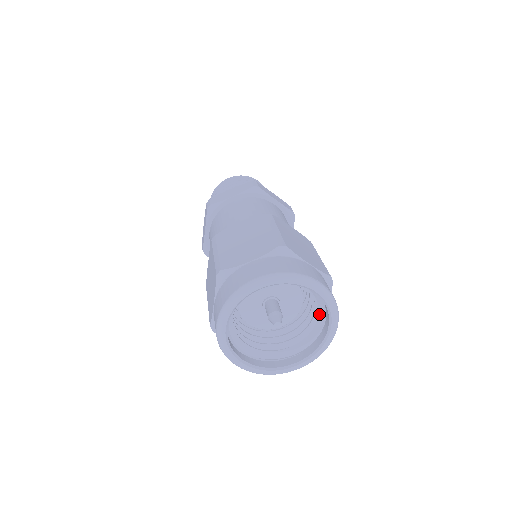
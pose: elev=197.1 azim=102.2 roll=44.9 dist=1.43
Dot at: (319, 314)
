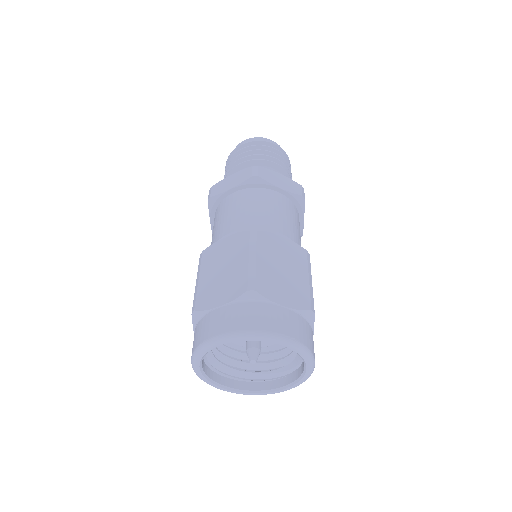
Dot at: occluded
